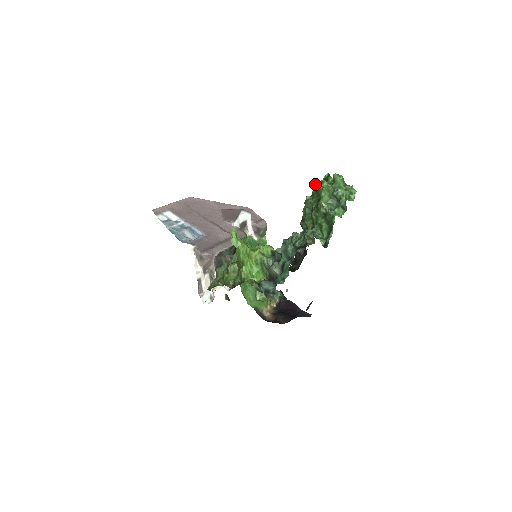
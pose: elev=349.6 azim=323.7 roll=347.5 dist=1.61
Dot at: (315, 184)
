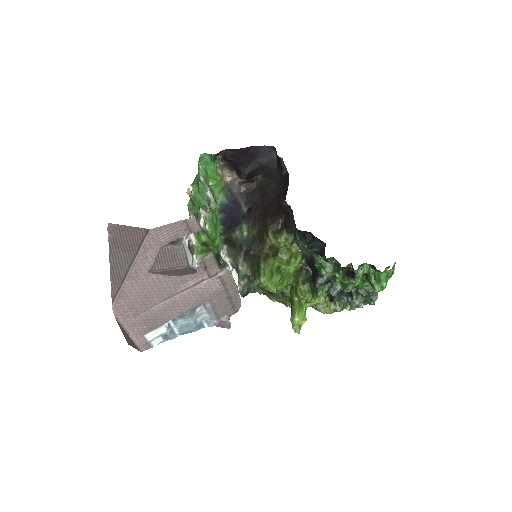
Dot at: (345, 290)
